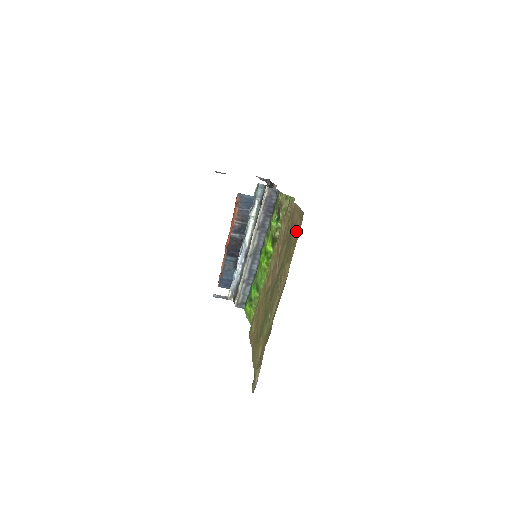
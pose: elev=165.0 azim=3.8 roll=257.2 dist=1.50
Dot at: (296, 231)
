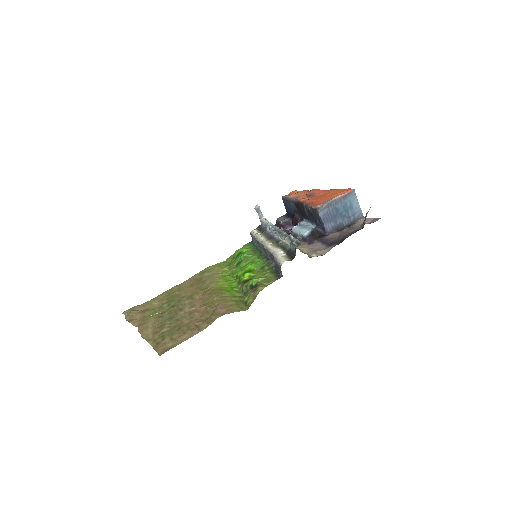
Dot at: (163, 345)
